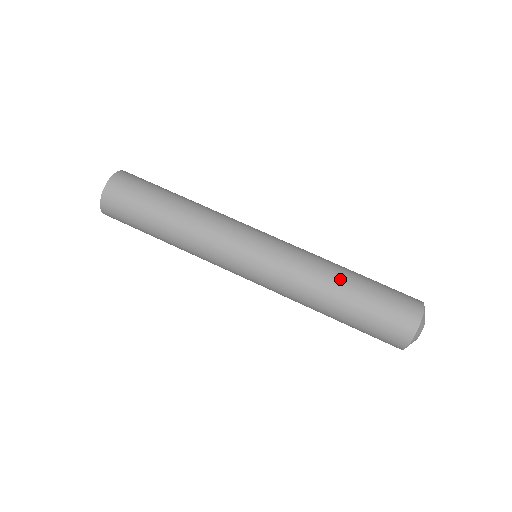
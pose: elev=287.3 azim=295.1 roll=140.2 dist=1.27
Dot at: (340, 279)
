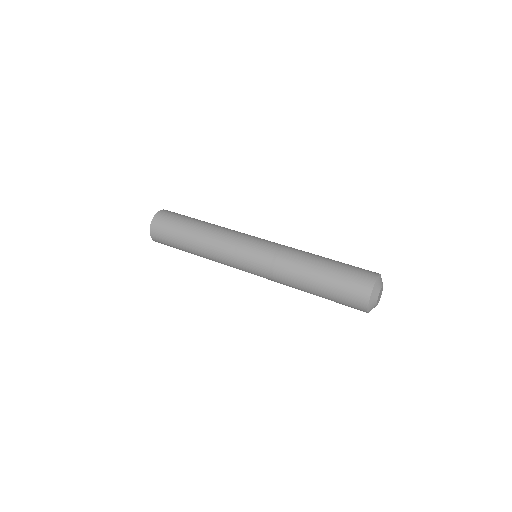
Dot at: (315, 257)
